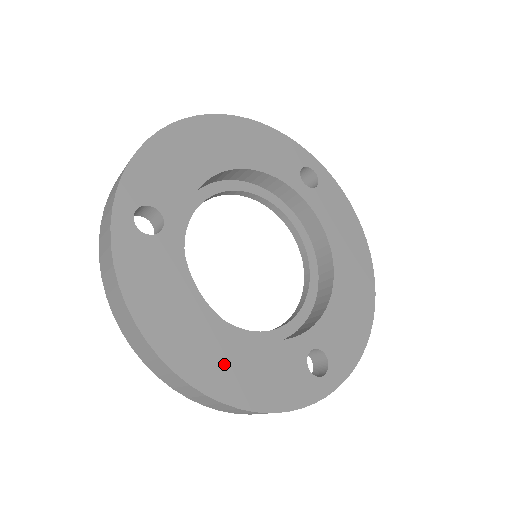
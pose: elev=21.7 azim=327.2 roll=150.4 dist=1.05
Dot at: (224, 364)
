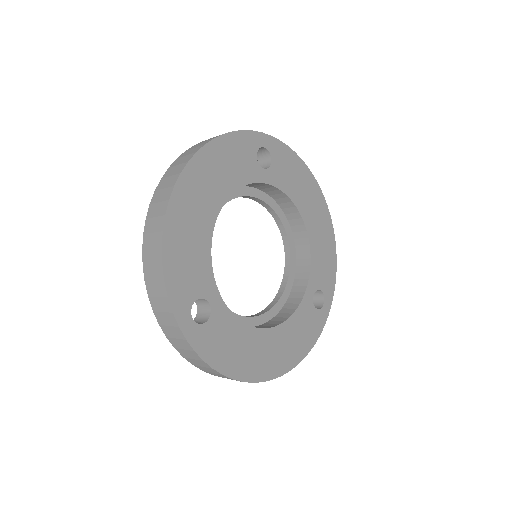
Dot at: (280, 352)
